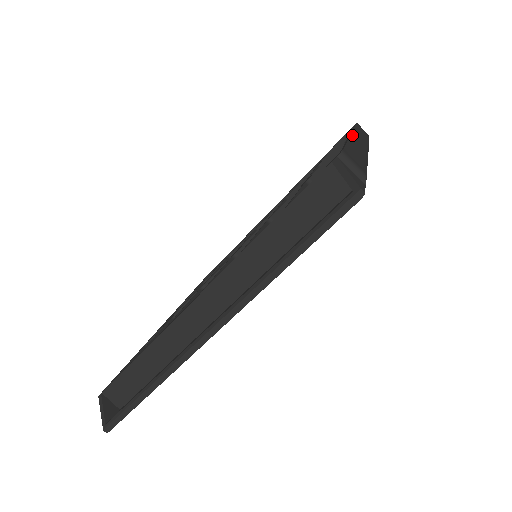
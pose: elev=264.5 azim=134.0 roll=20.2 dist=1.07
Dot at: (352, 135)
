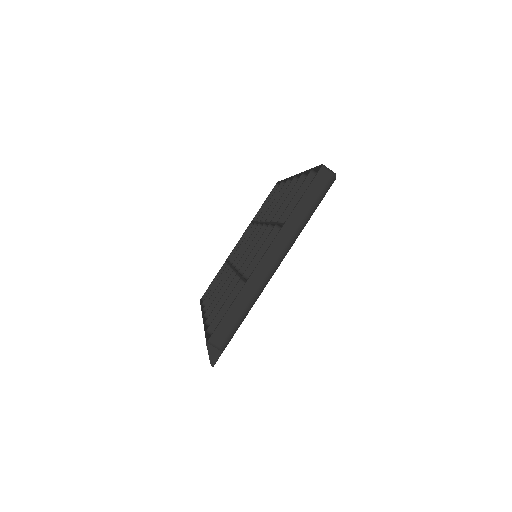
Dot at: (258, 266)
